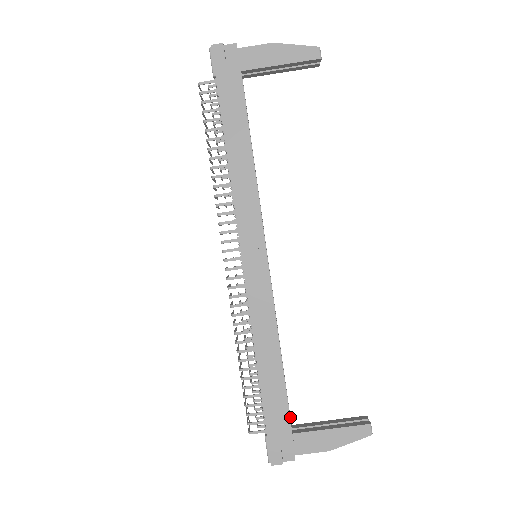
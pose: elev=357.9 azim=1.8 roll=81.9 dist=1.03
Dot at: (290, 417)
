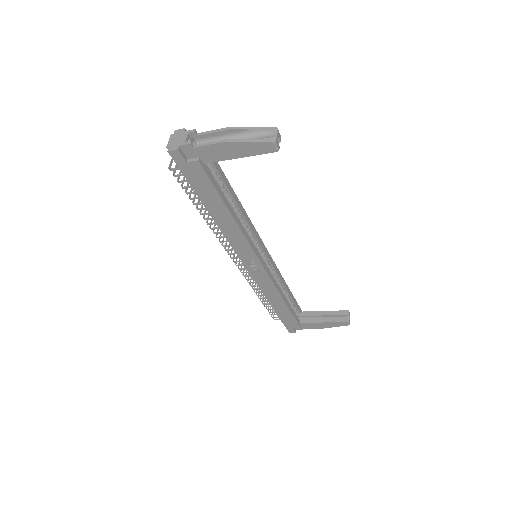
Dot at: (299, 308)
